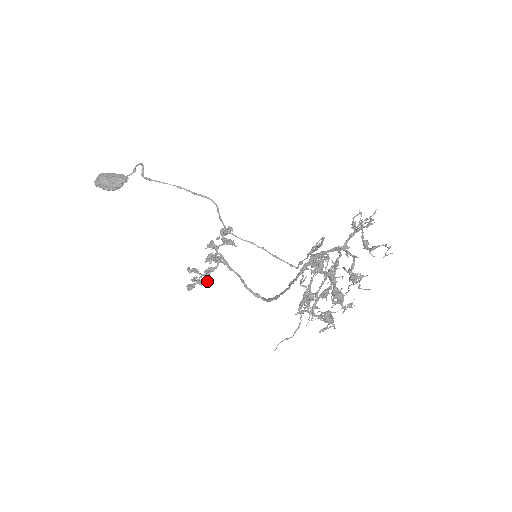
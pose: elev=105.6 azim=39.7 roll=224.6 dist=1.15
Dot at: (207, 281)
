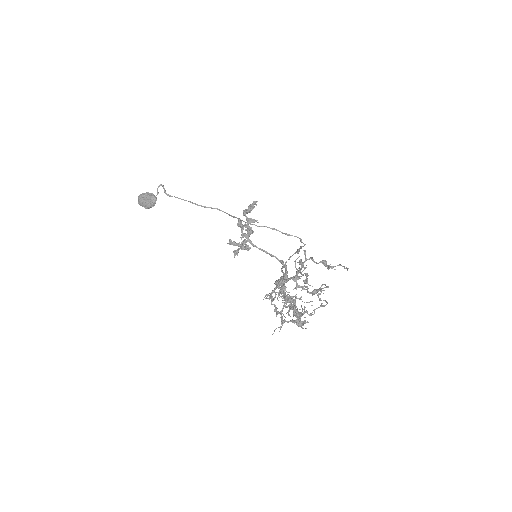
Dot at: (246, 248)
